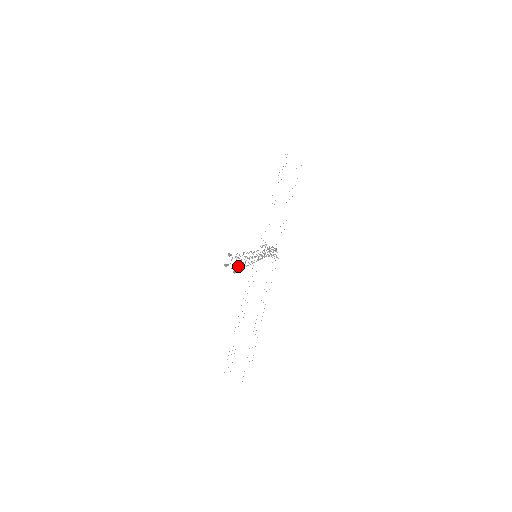
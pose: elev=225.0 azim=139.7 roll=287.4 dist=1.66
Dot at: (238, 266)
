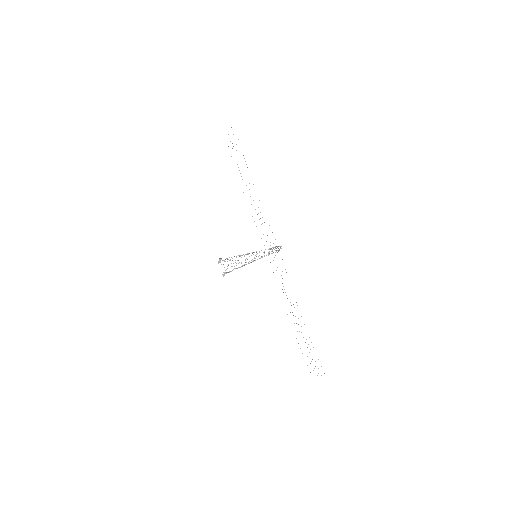
Dot at: occluded
